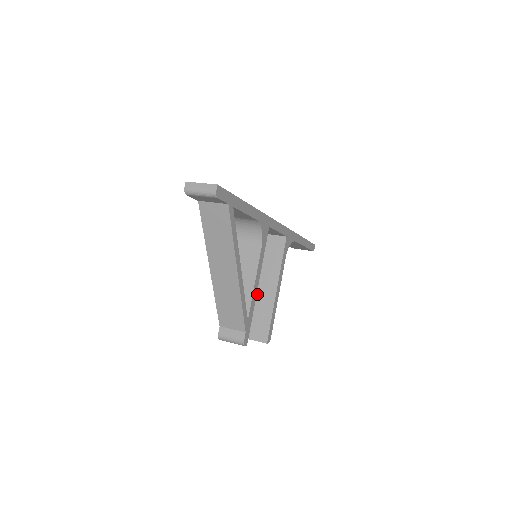
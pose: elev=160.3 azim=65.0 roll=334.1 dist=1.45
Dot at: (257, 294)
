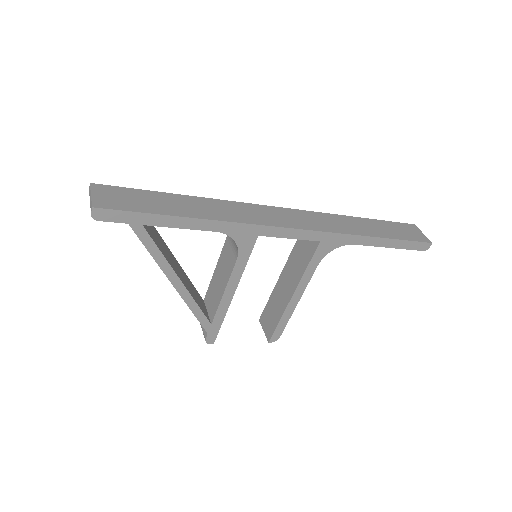
Dot at: (279, 286)
